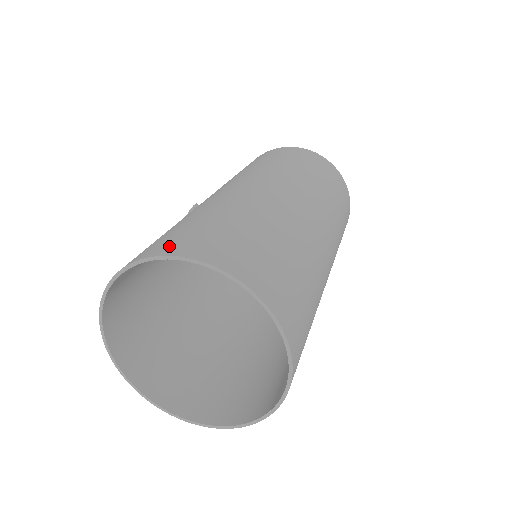
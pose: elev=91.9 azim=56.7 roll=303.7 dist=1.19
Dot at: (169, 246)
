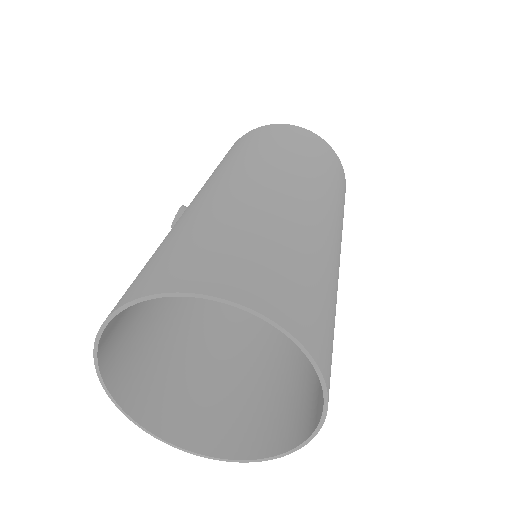
Dot at: (168, 277)
